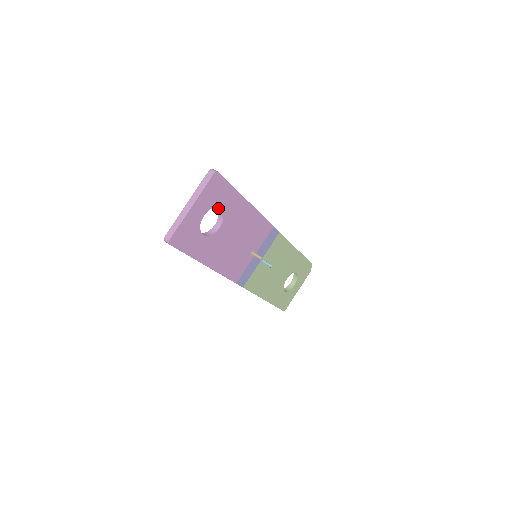
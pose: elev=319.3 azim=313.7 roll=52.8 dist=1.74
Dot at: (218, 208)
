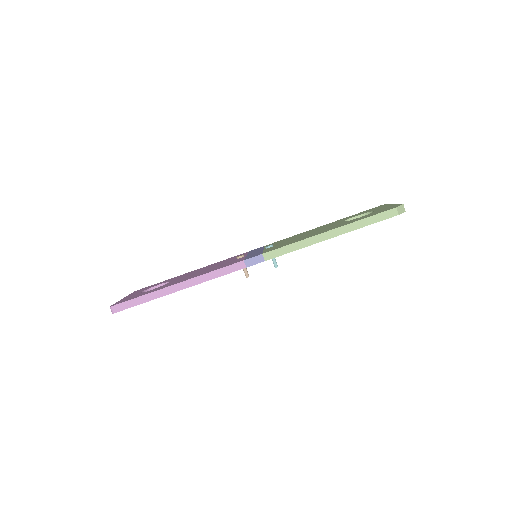
Dot at: occluded
